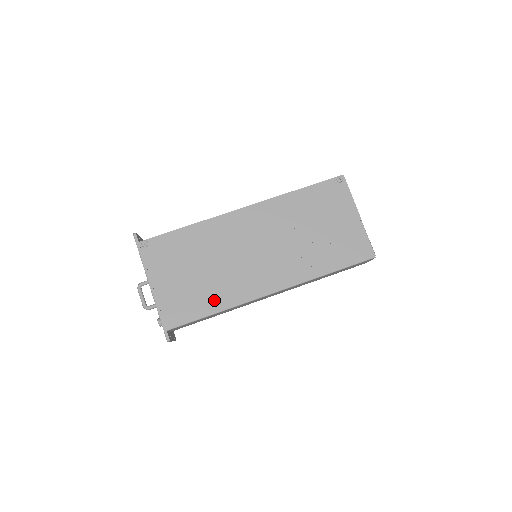
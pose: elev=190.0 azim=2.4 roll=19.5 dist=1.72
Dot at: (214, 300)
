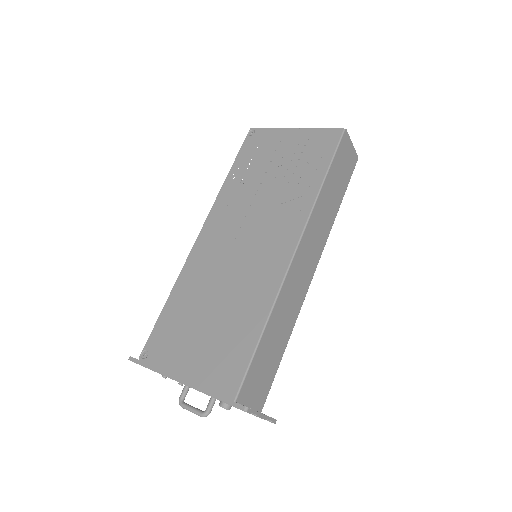
Dot at: (249, 321)
